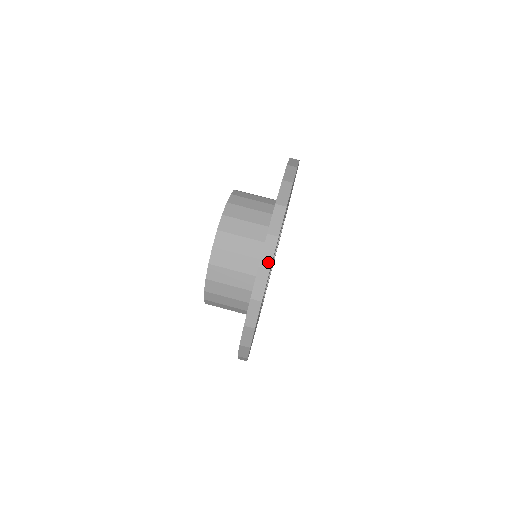
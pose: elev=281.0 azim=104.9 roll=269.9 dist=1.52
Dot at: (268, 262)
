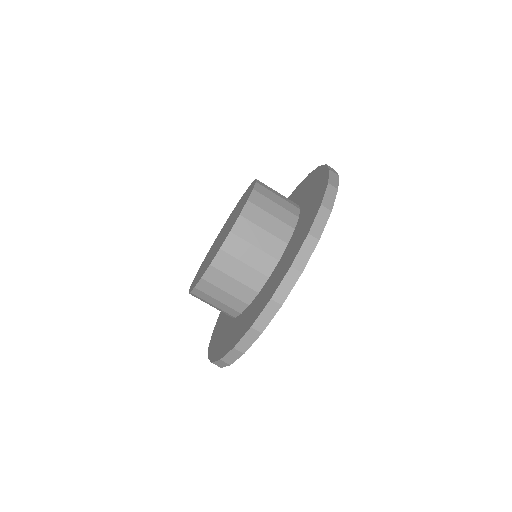
Dot at: (283, 297)
